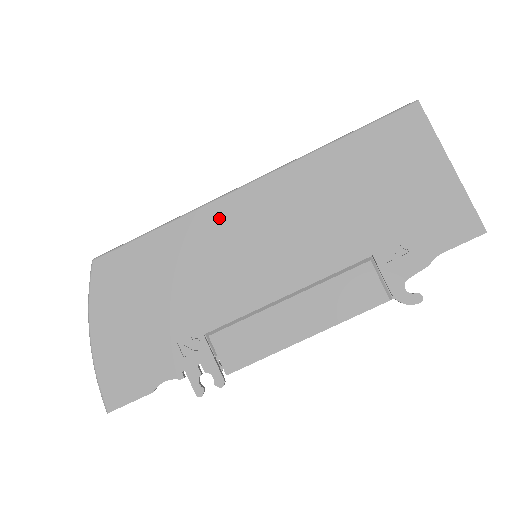
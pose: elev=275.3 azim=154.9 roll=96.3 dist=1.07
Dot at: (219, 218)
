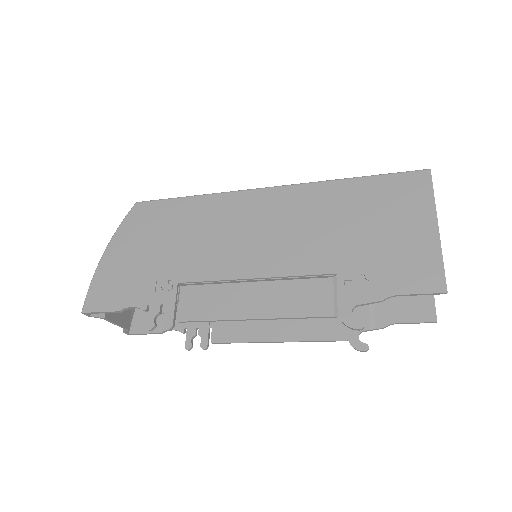
Dot at: (235, 204)
